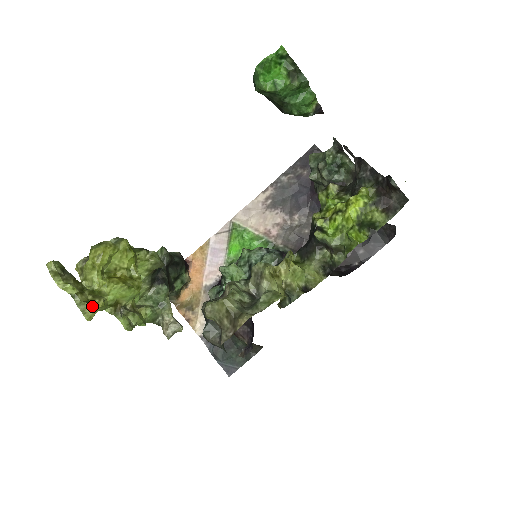
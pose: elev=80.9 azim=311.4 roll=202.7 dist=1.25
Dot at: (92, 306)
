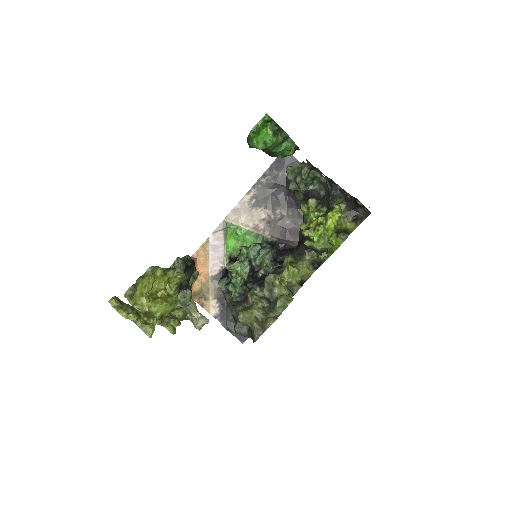
Dot at: (150, 326)
